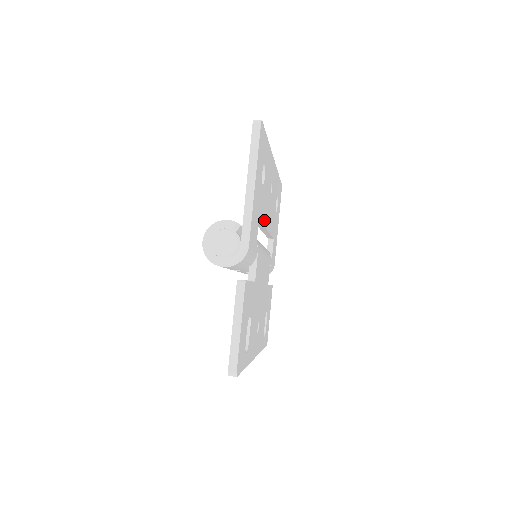
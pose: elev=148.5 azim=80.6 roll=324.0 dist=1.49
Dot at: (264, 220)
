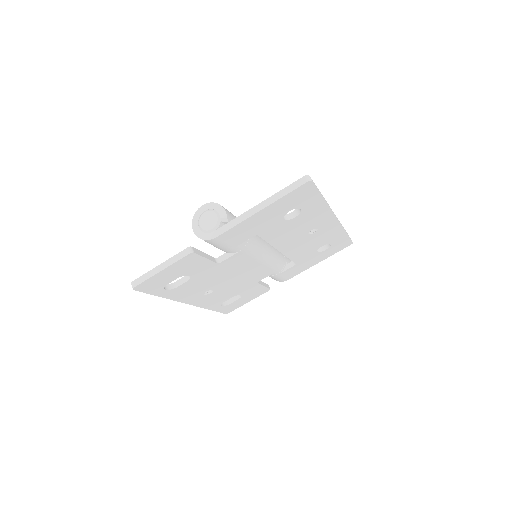
Dot at: (274, 241)
